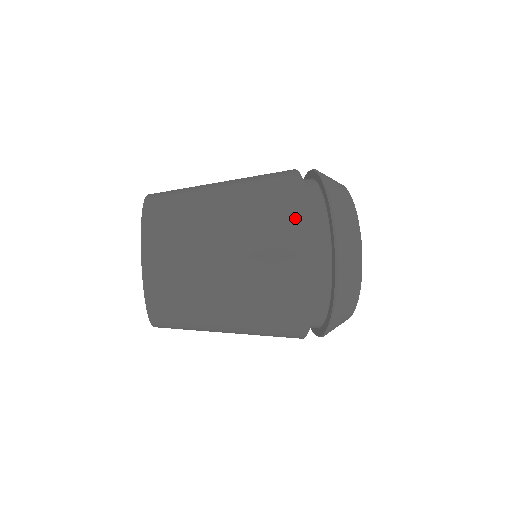
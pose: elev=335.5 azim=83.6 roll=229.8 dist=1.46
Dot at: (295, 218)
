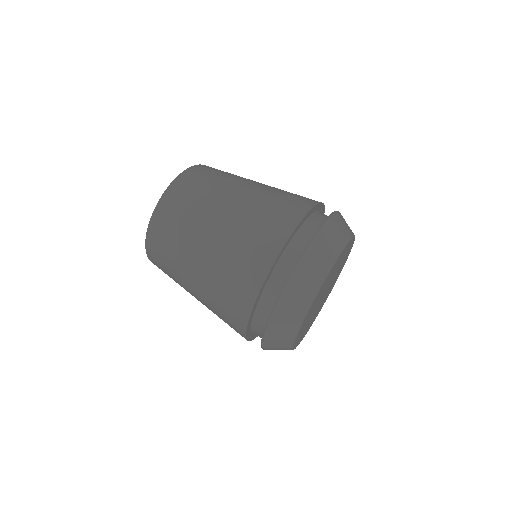
Dot at: (235, 328)
